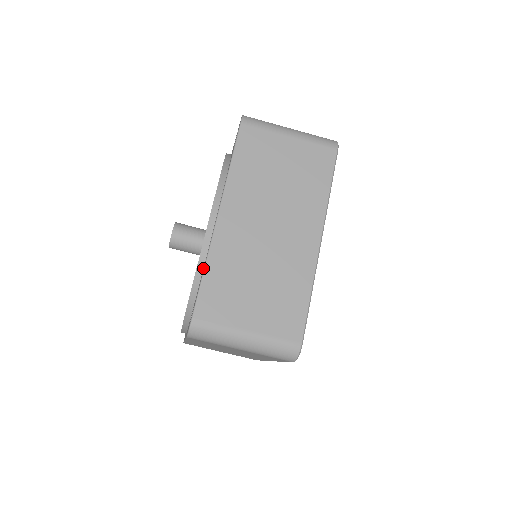
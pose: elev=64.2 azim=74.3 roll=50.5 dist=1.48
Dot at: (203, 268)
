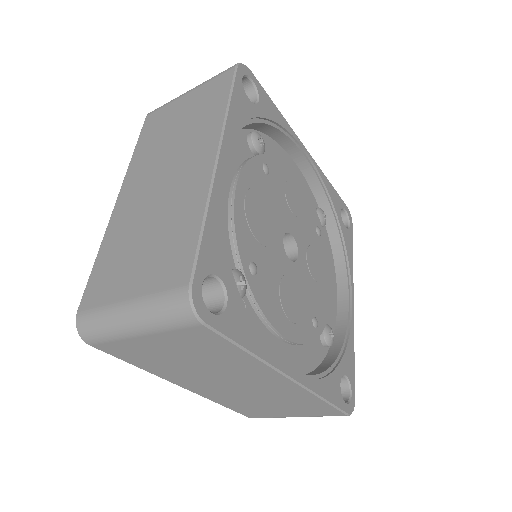
Dot at: occluded
